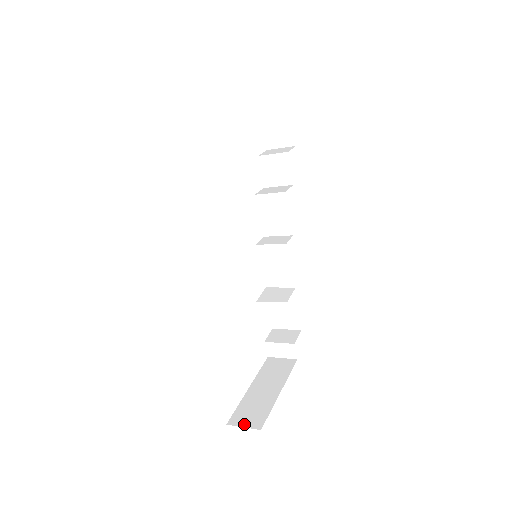
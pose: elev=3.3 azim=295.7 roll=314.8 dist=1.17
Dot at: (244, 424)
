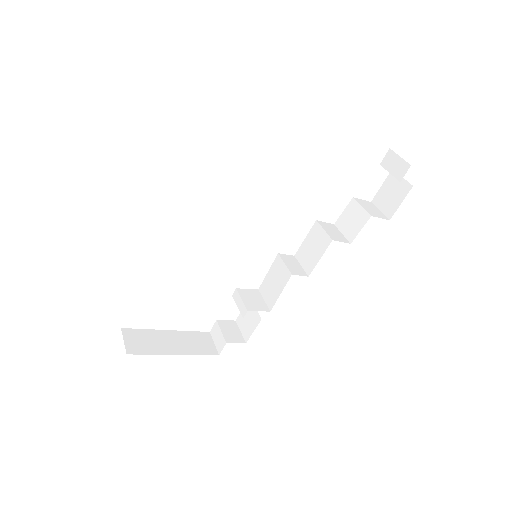
Dot at: (127, 340)
